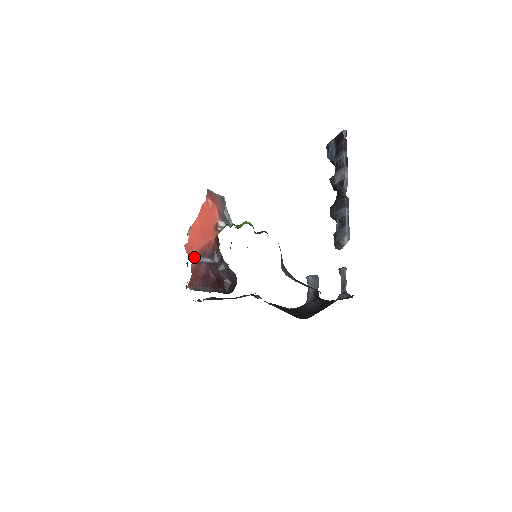
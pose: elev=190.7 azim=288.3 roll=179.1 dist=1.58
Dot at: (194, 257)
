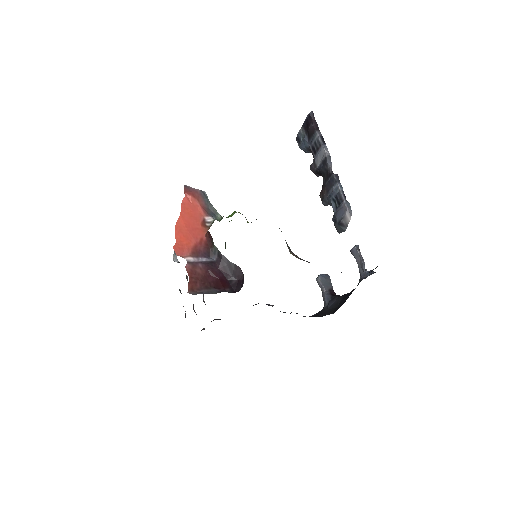
Dot at: (187, 258)
